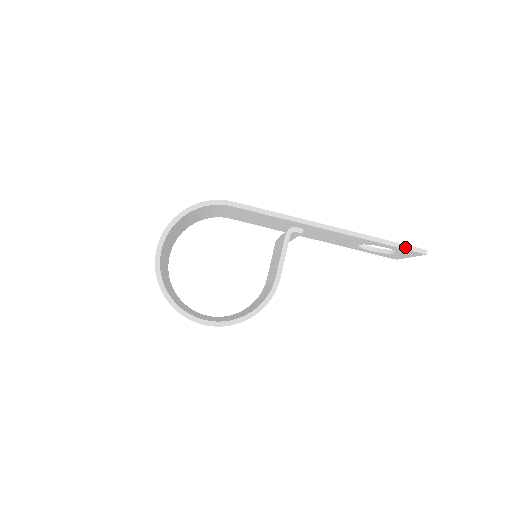
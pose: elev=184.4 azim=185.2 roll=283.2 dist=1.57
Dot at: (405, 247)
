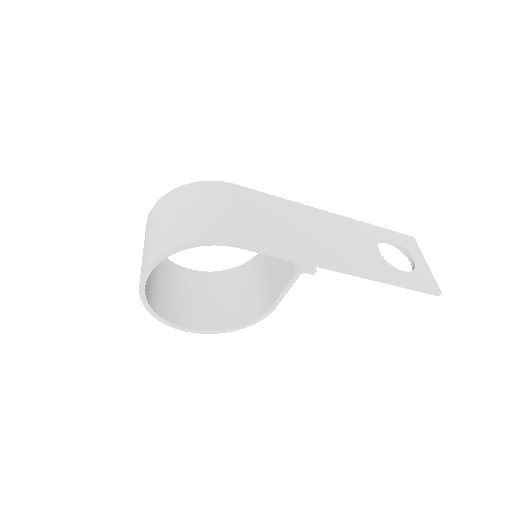
Dot at: (420, 290)
